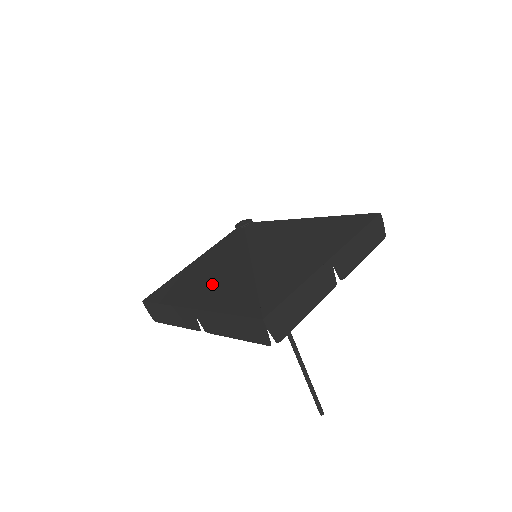
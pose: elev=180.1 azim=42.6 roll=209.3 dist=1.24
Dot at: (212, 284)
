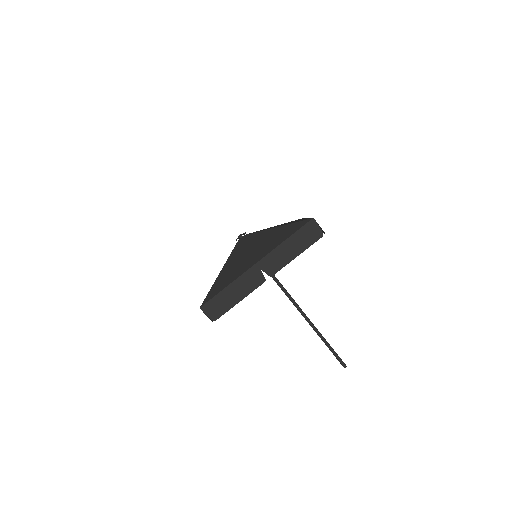
Dot at: occluded
